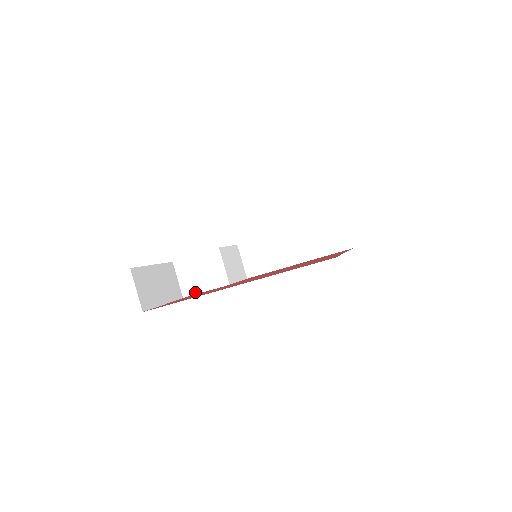
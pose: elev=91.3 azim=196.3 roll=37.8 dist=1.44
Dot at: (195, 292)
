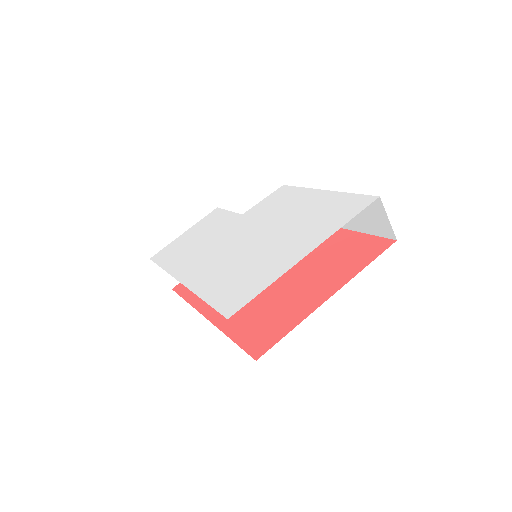
Dot at: occluded
